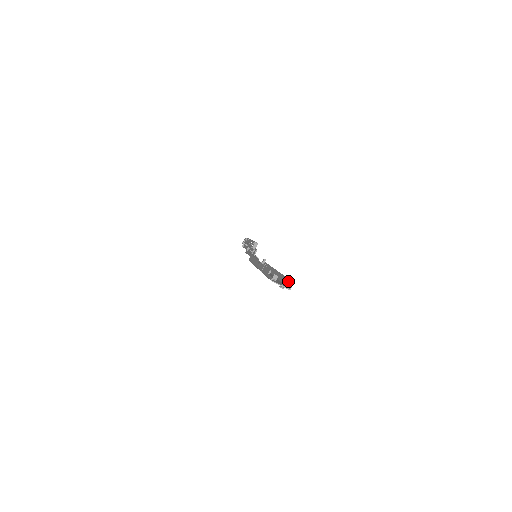
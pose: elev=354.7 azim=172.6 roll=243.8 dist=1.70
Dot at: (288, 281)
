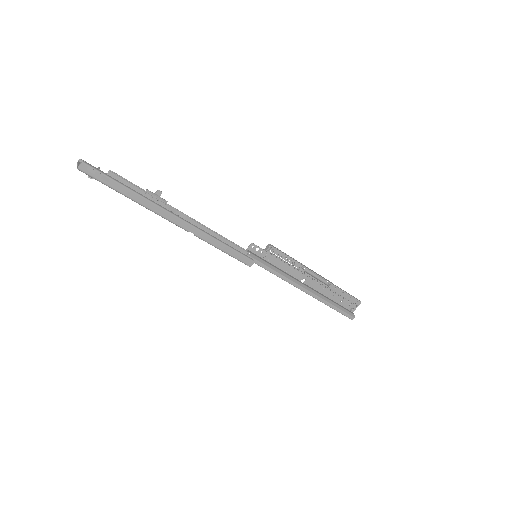
Dot at: (102, 175)
